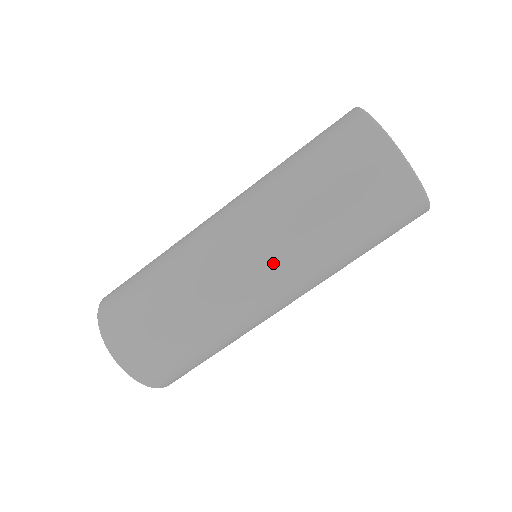
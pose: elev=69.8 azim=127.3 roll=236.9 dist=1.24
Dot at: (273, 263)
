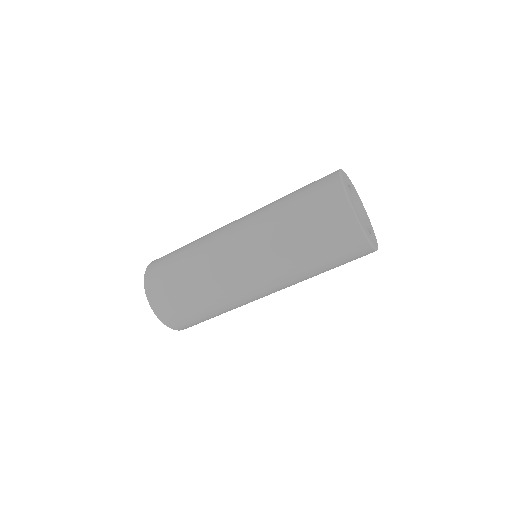
Dot at: (276, 286)
